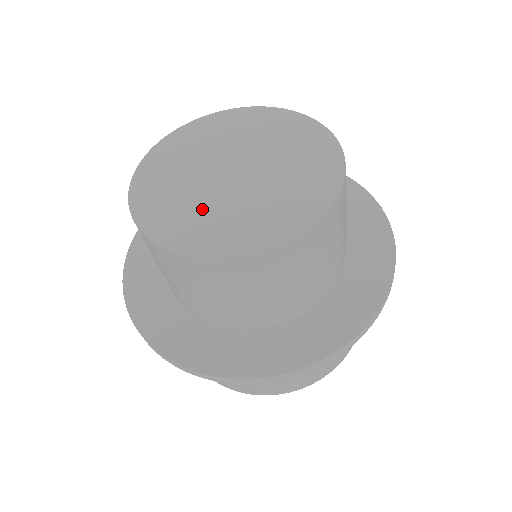
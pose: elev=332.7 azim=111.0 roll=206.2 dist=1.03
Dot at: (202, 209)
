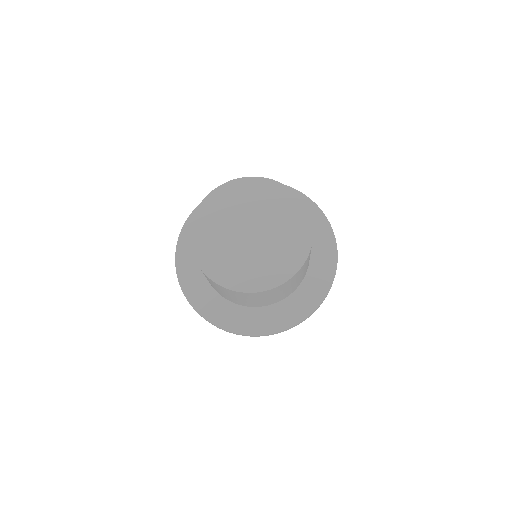
Dot at: (234, 258)
